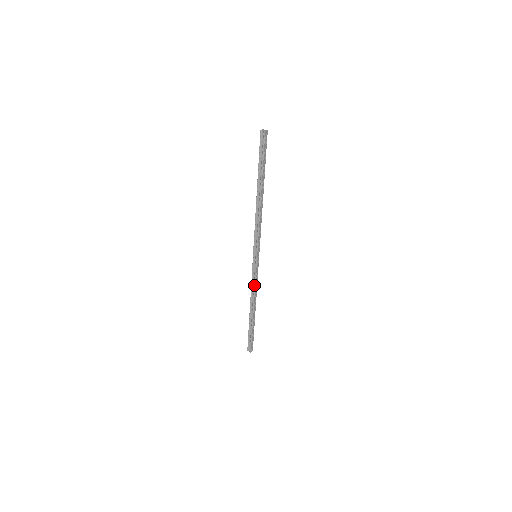
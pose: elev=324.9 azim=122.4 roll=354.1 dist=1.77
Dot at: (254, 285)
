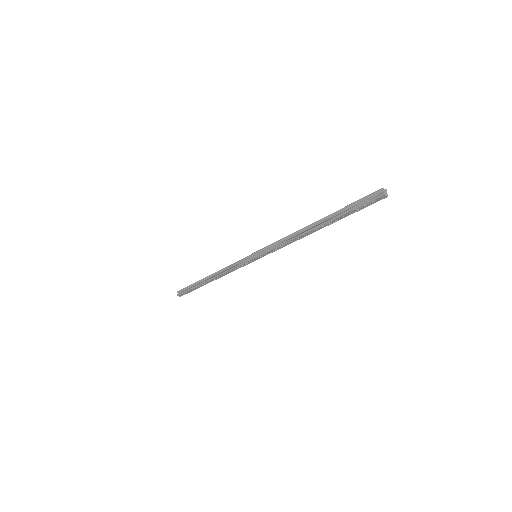
Dot at: (230, 269)
